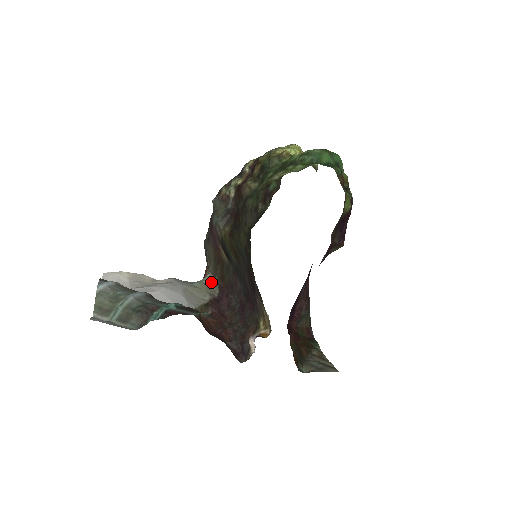
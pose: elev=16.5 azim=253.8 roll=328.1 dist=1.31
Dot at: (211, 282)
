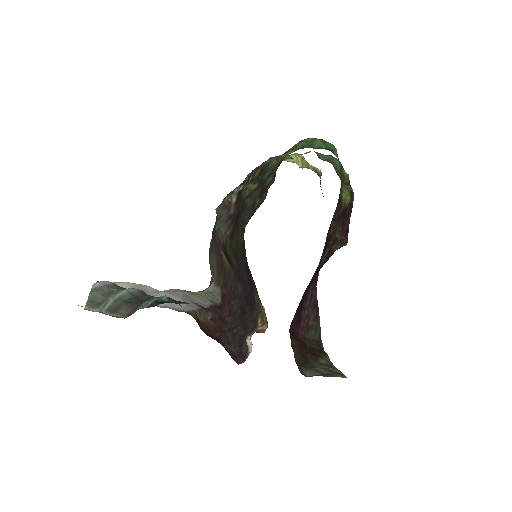
Dot at: (214, 291)
